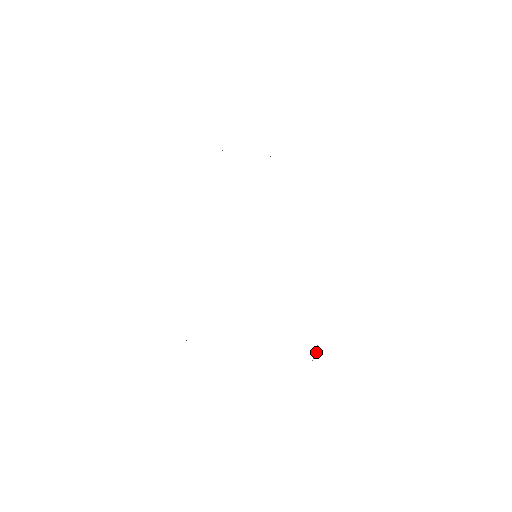
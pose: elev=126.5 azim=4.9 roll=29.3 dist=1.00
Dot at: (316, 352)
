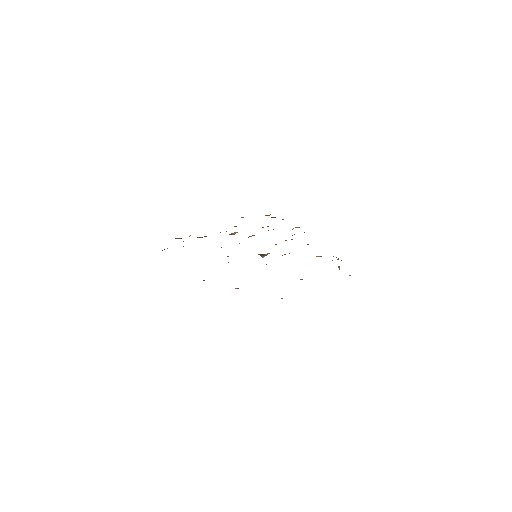
Dot at: (339, 267)
